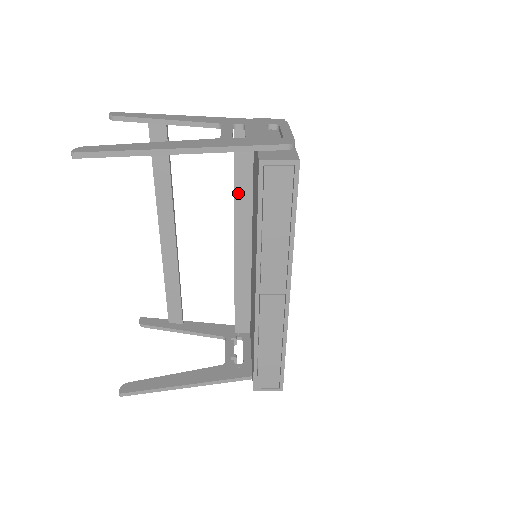
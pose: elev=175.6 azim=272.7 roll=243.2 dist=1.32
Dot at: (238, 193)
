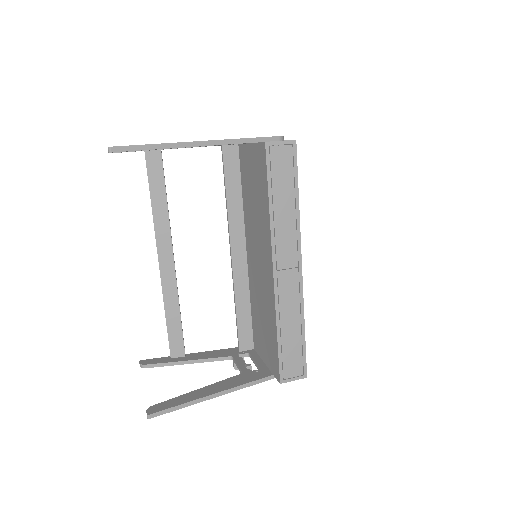
Dot at: (230, 204)
